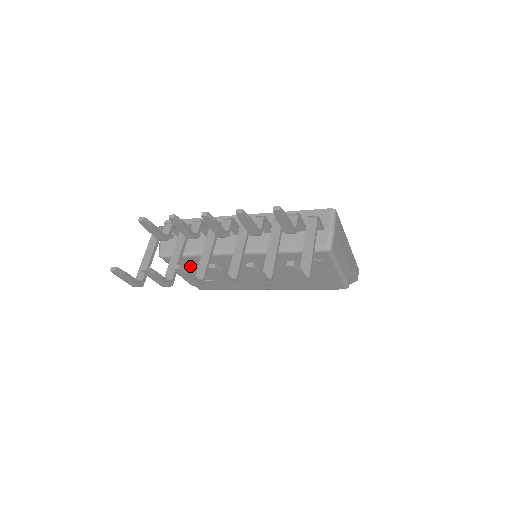
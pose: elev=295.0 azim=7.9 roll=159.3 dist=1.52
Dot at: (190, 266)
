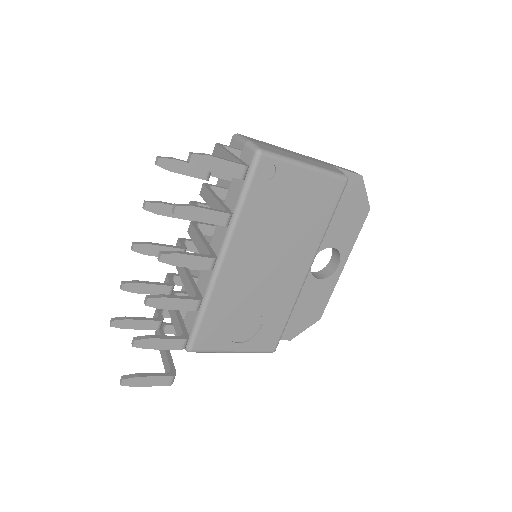
Dot at: (222, 330)
